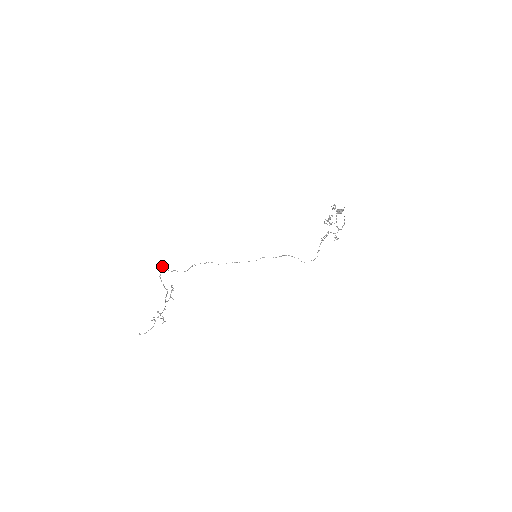
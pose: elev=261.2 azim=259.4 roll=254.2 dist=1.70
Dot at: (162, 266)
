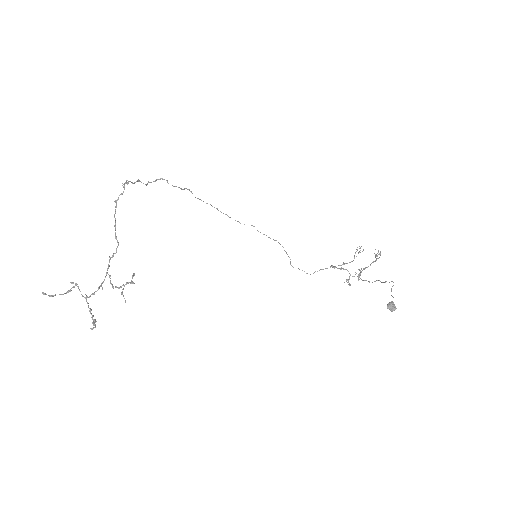
Dot at: (127, 182)
